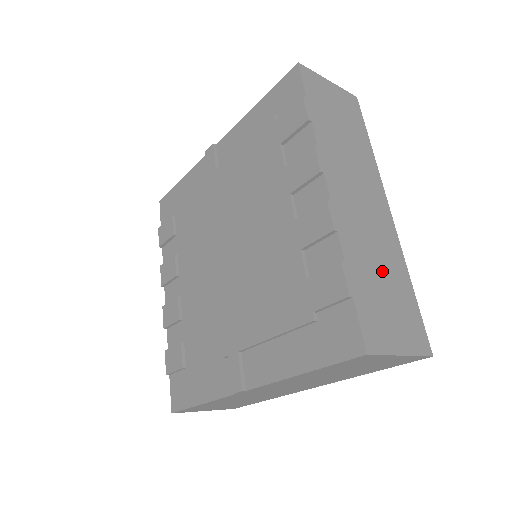
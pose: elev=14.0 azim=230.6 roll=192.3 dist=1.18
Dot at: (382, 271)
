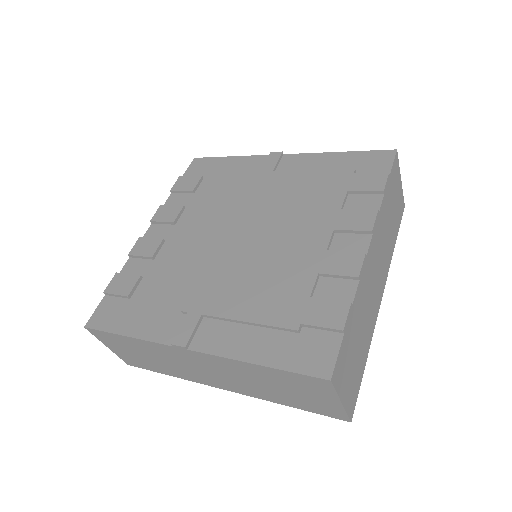
Dot at: (361, 333)
